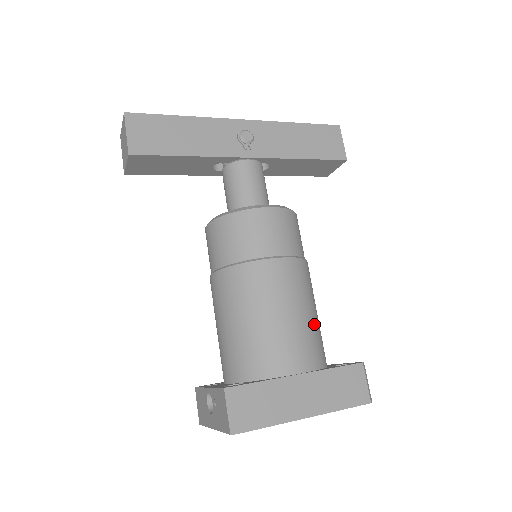
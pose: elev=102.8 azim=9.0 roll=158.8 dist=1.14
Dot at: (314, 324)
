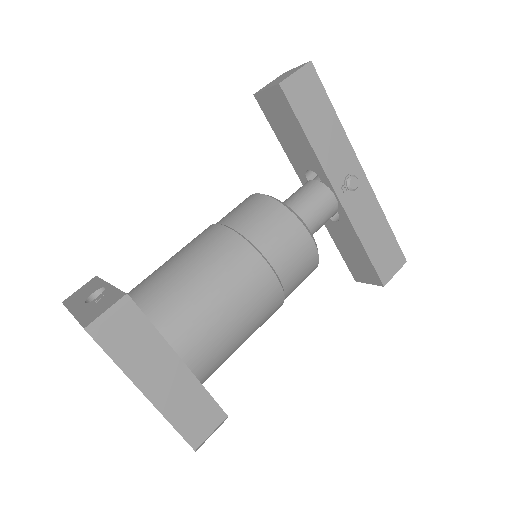
Dot at: (234, 346)
